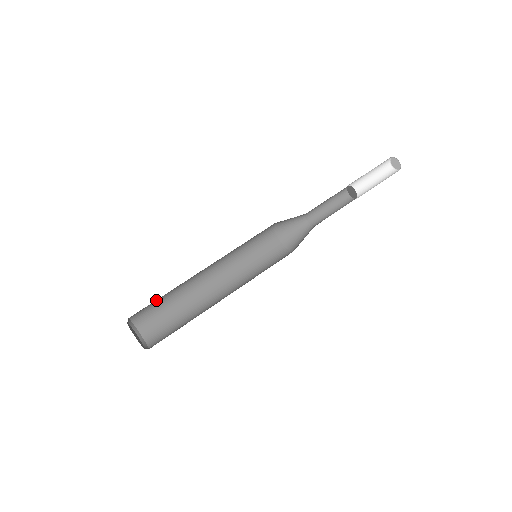
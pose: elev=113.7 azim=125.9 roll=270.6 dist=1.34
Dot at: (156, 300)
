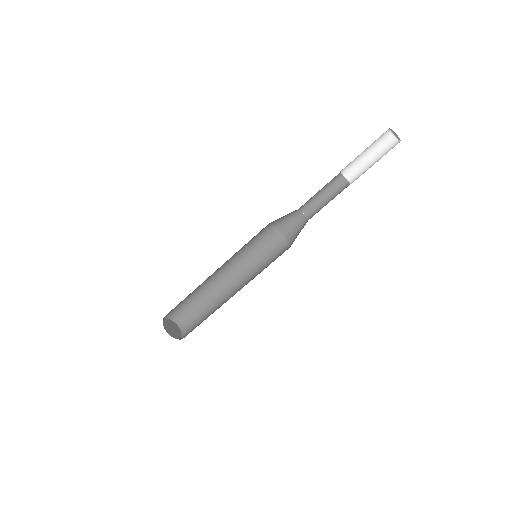
Dot at: occluded
